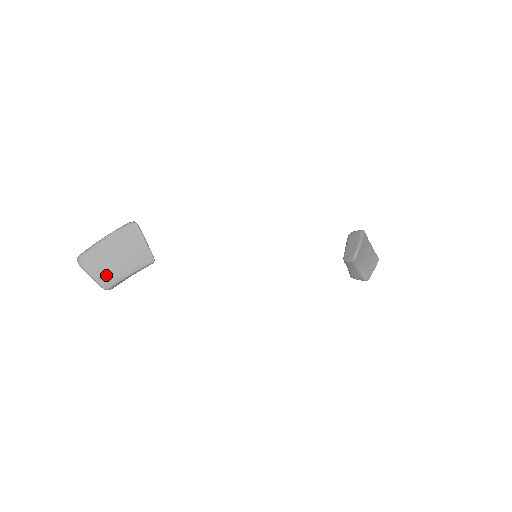
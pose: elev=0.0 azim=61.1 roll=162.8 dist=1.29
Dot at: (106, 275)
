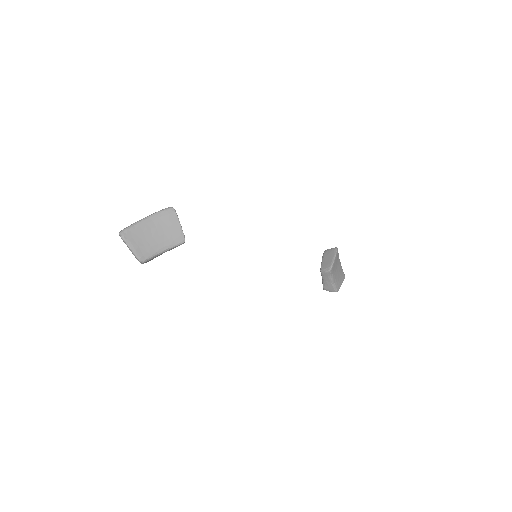
Dot at: (143, 249)
